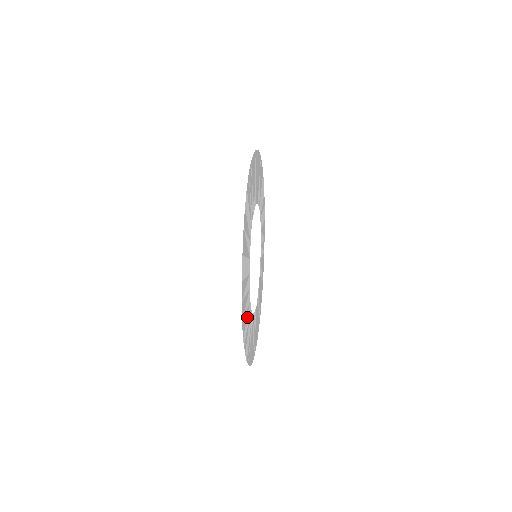
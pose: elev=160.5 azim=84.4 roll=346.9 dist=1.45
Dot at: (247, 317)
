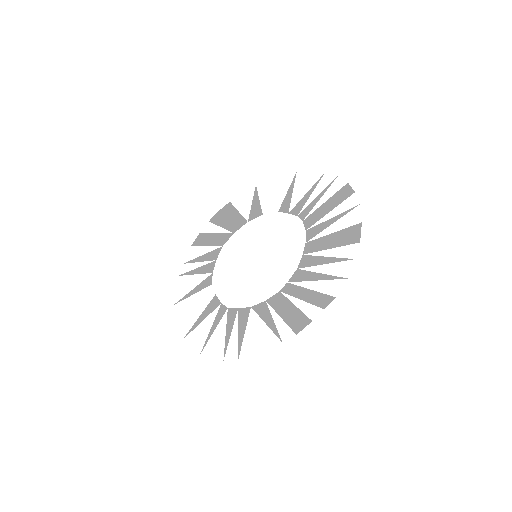
Dot at: (306, 289)
